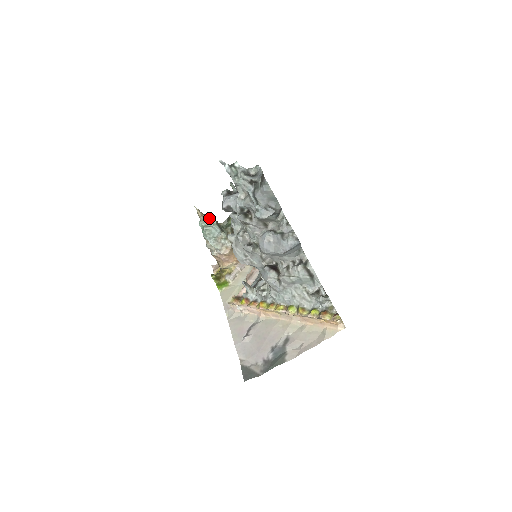
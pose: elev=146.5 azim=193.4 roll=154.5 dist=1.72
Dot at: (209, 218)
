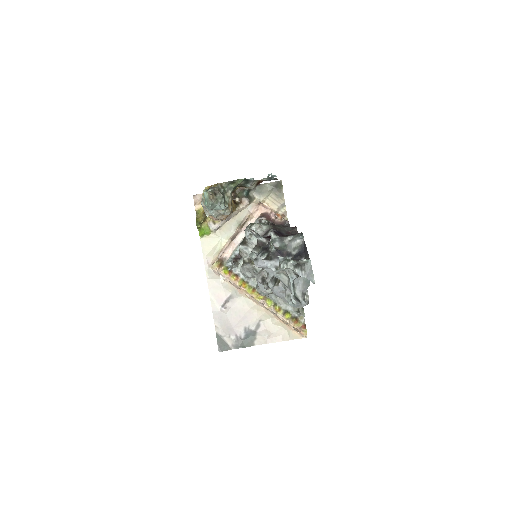
Dot at: (219, 198)
